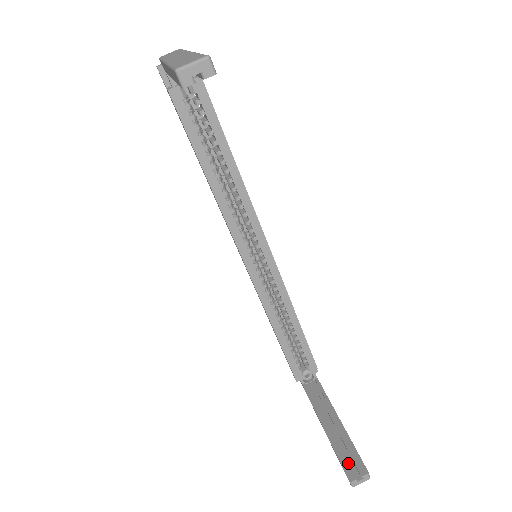
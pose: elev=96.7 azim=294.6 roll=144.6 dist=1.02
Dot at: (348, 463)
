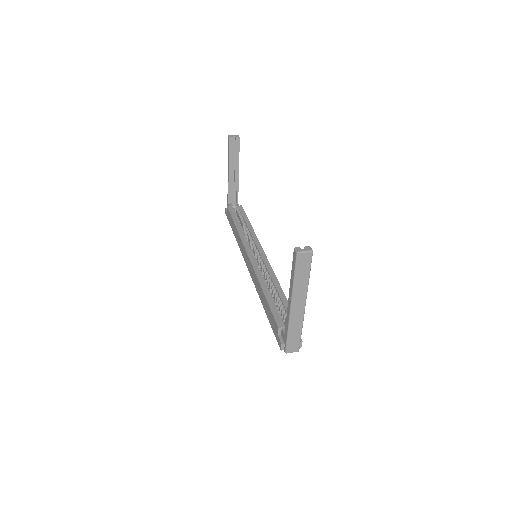
Dot at: occluded
